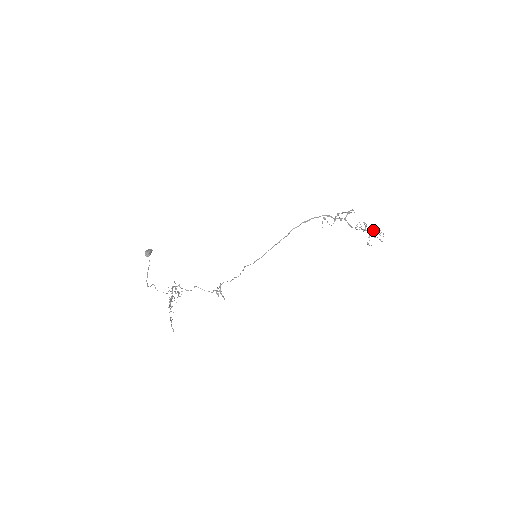
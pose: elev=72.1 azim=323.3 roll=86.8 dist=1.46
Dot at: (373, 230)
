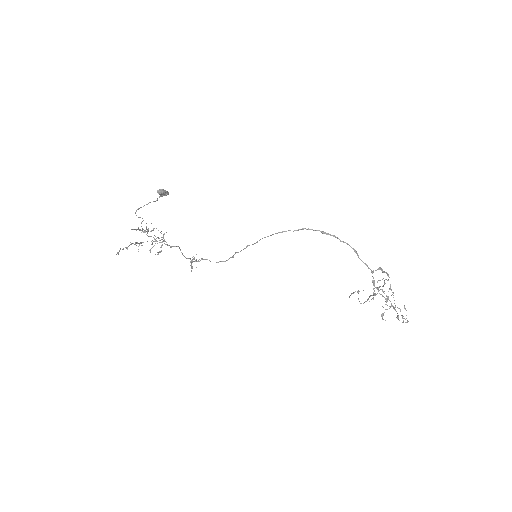
Dot at: occluded
